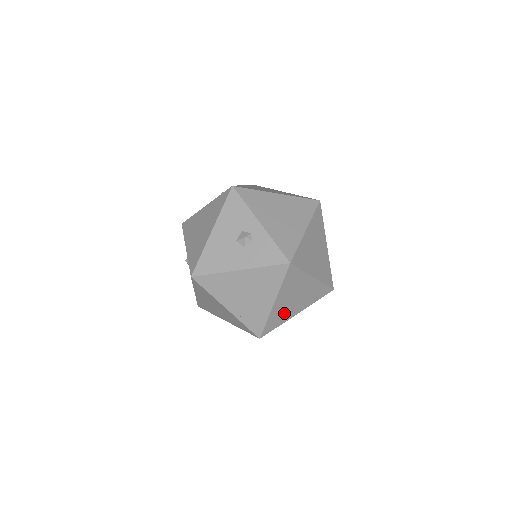
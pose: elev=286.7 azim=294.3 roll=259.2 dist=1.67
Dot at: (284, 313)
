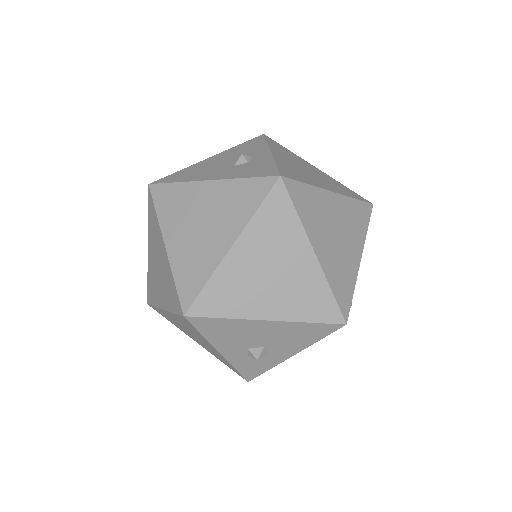
Dot at: (243, 293)
